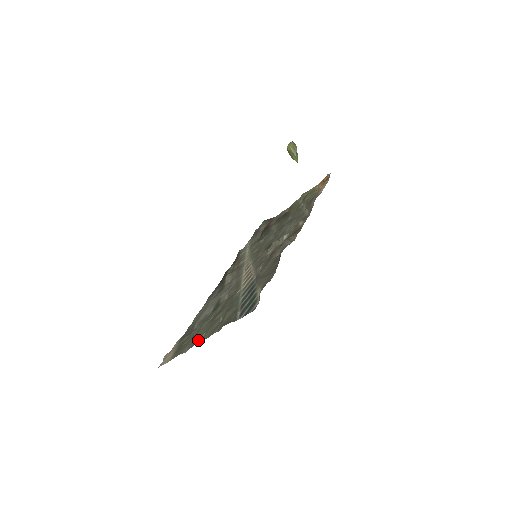
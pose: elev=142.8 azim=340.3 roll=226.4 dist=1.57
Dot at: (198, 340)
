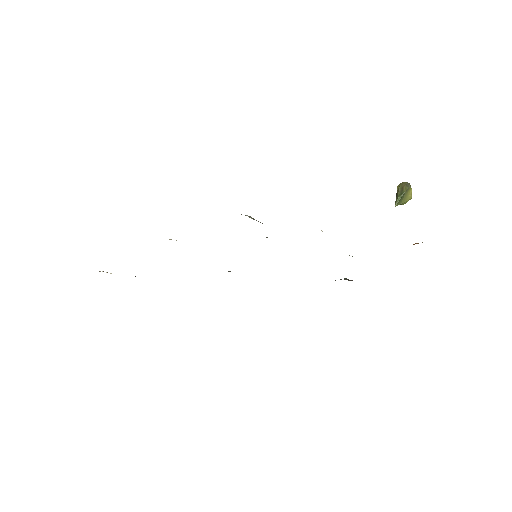
Dot at: occluded
